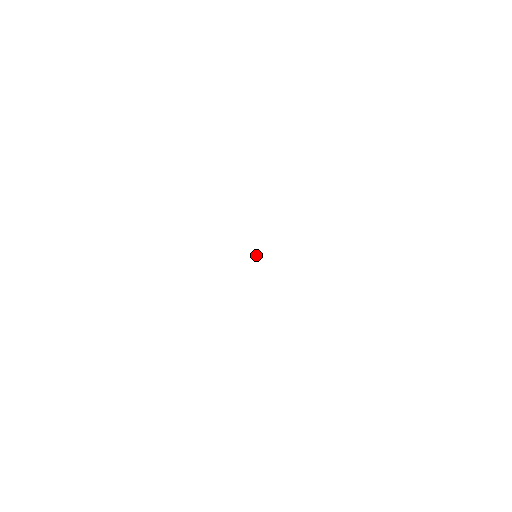
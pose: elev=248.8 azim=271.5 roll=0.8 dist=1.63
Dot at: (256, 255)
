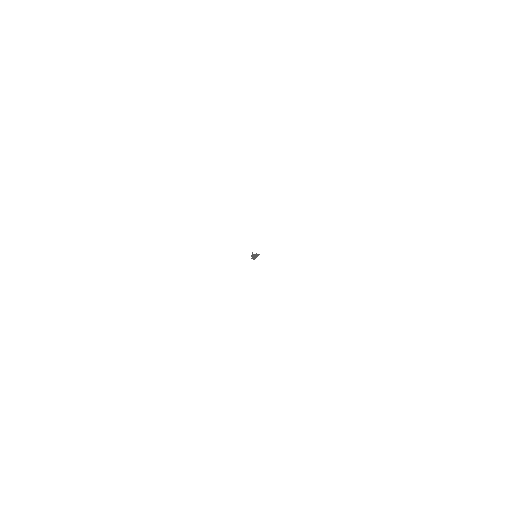
Dot at: occluded
